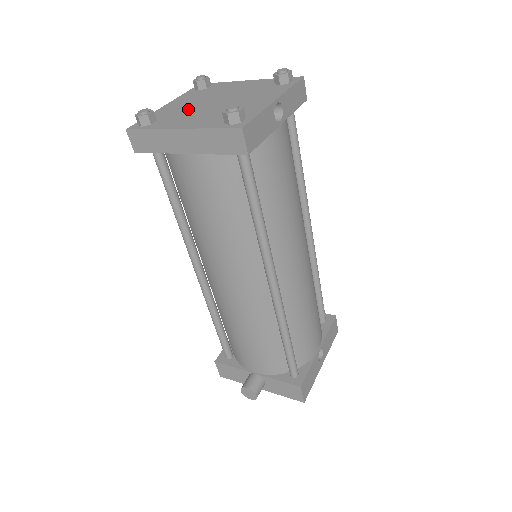
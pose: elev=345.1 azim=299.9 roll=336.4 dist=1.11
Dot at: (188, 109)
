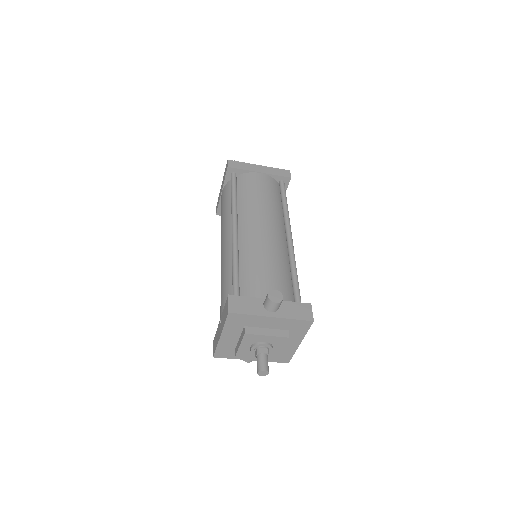
Dot at: occluded
